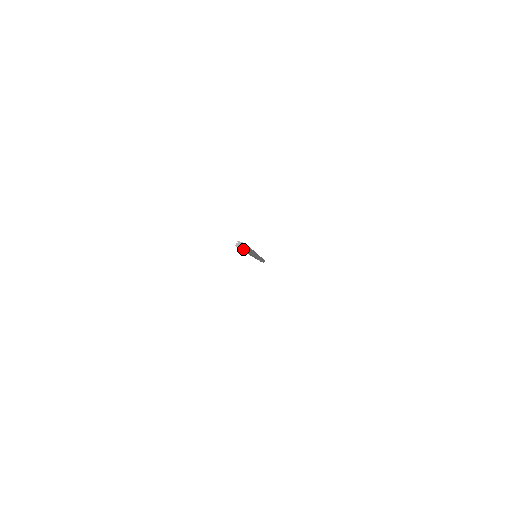
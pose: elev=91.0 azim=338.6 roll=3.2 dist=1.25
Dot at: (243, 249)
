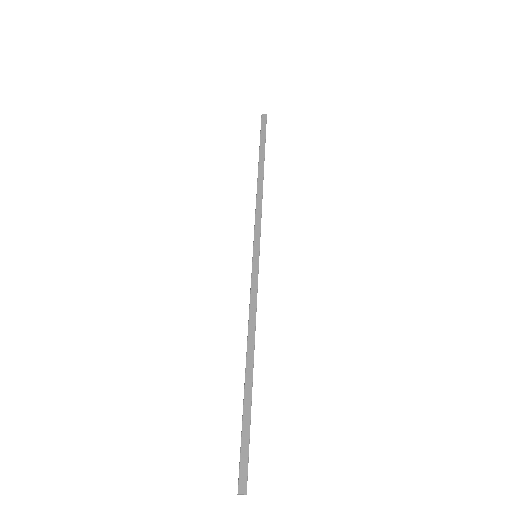
Dot at: occluded
